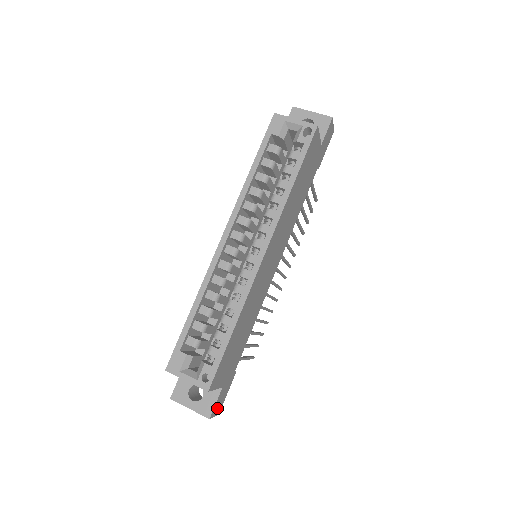
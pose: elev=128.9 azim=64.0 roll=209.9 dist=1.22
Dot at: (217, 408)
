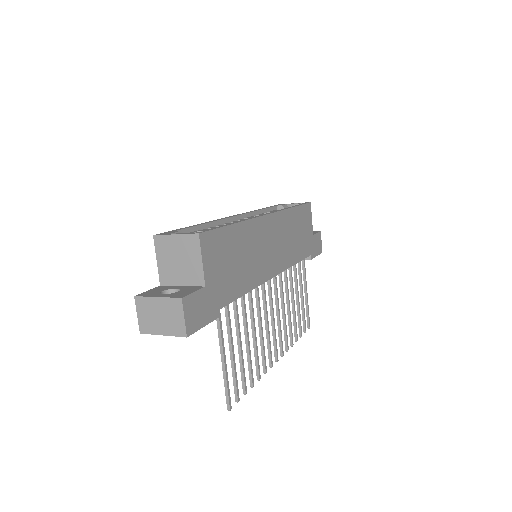
Dot at: (190, 313)
